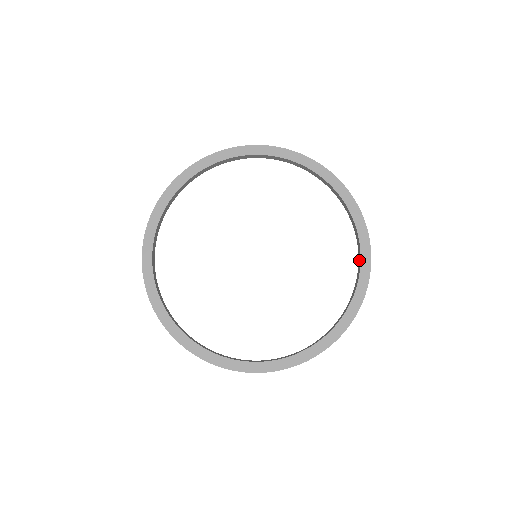
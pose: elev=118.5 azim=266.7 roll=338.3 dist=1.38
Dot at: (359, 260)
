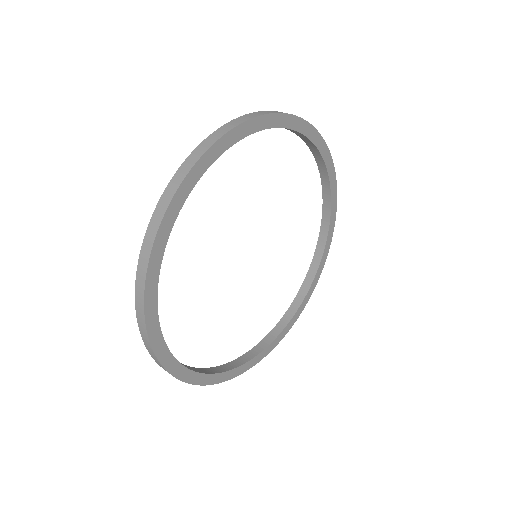
Dot at: (321, 165)
